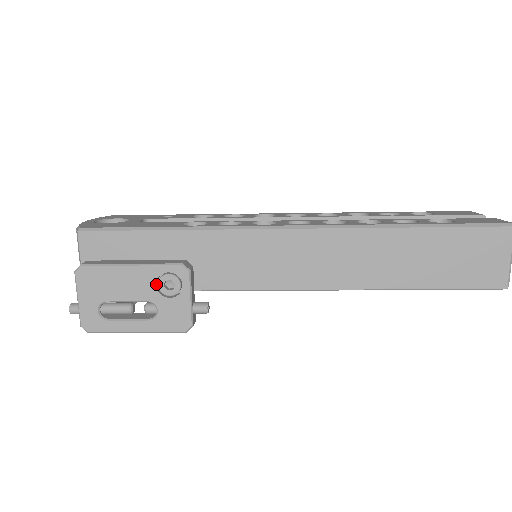
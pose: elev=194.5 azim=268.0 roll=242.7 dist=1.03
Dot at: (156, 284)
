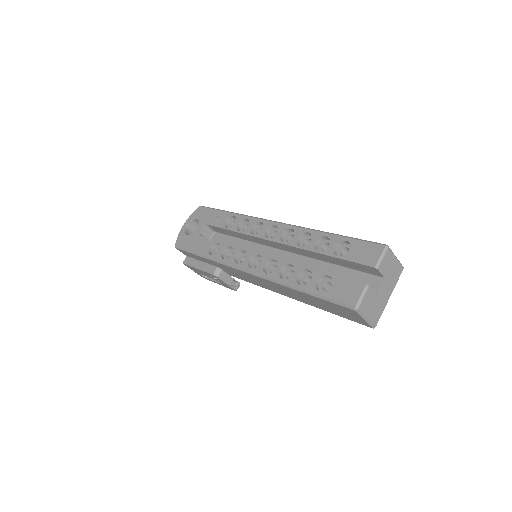
Dot at: (211, 276)
